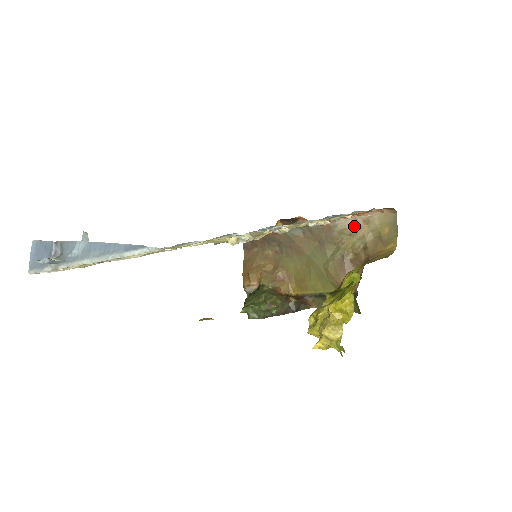
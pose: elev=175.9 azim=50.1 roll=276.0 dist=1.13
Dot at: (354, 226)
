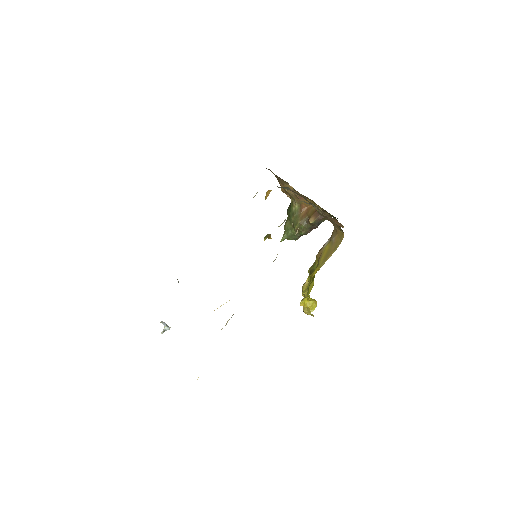
Dot at: occluded
